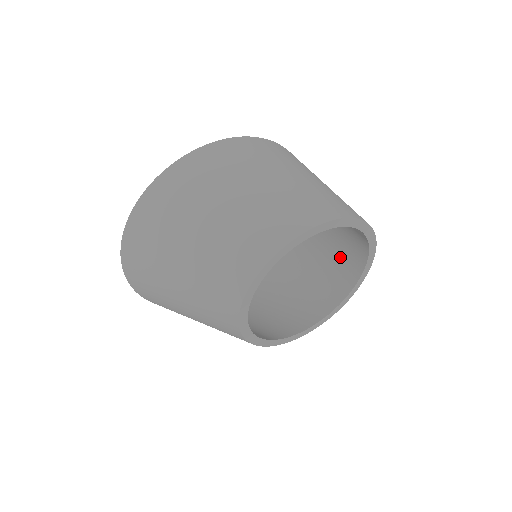
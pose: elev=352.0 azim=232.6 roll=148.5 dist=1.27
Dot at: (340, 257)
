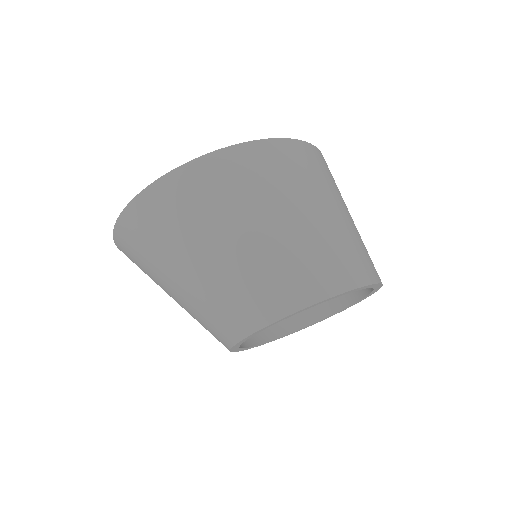
Dot at: occluded
